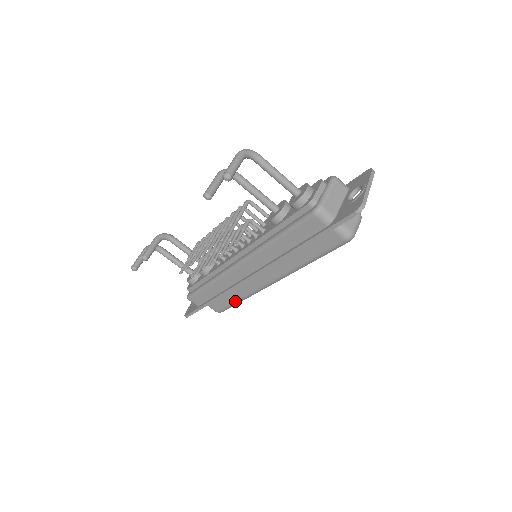
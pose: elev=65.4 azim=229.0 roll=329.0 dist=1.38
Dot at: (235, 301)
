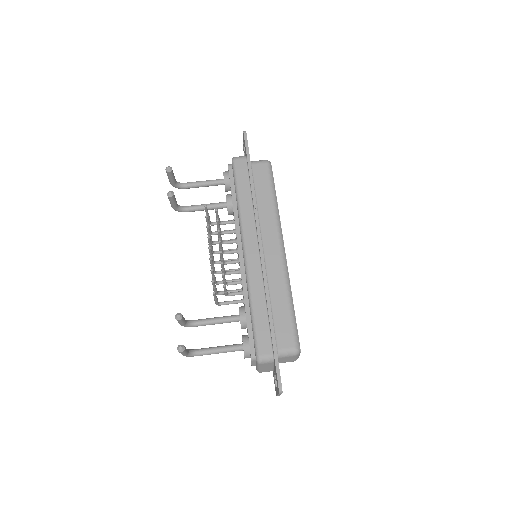
Dot at: (288, 307)
